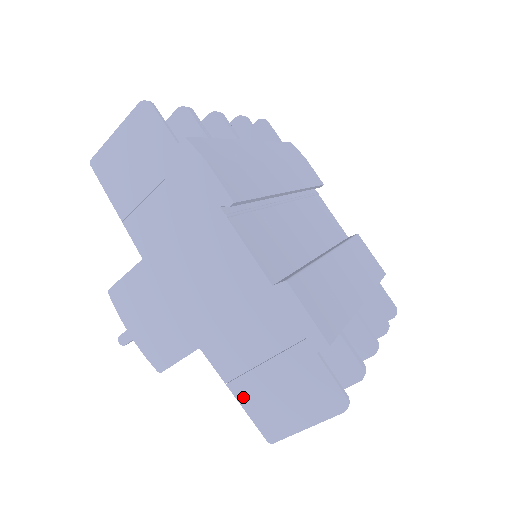
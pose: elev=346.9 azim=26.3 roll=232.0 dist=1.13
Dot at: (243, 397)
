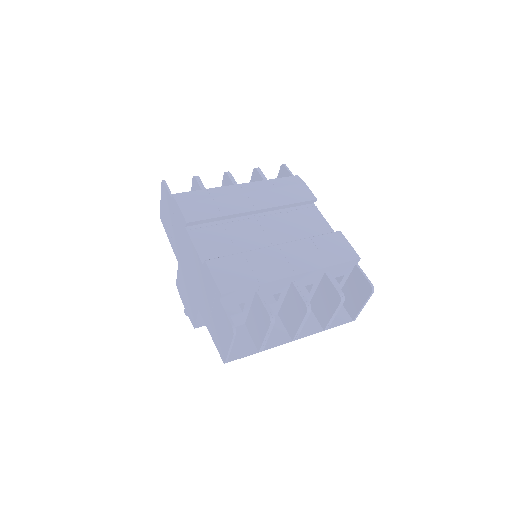
Dot at: (212, 336)
